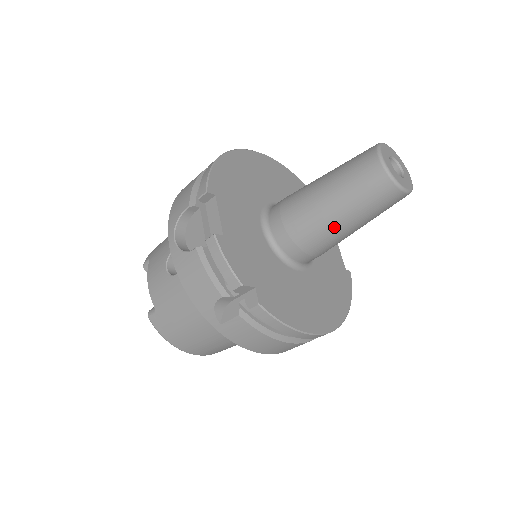
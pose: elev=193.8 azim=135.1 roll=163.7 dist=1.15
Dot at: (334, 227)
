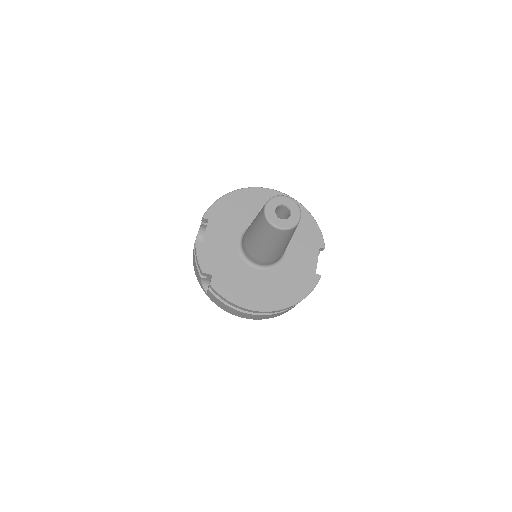
Dot at: (258, 245)
